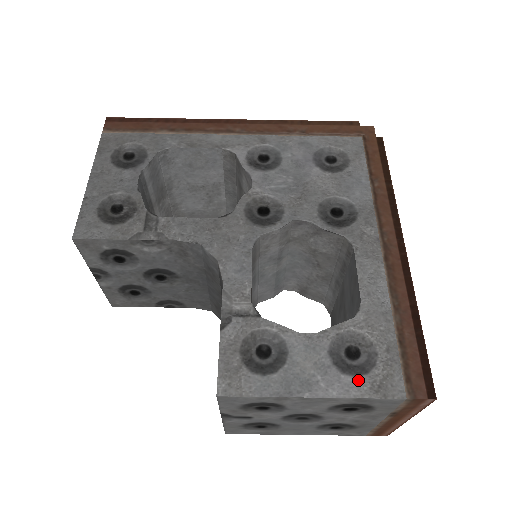
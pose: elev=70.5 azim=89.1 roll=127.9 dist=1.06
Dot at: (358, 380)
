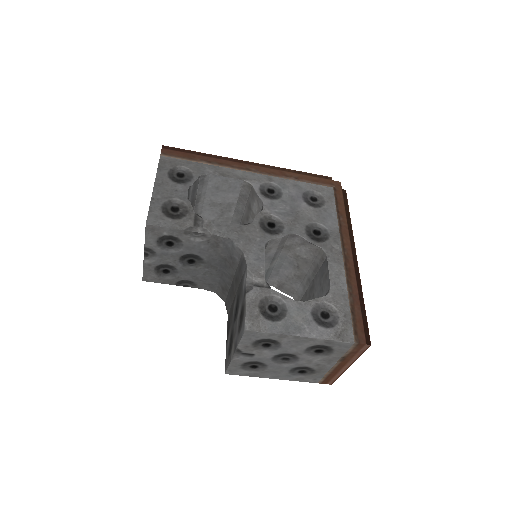
Dot at: (328, 330)
